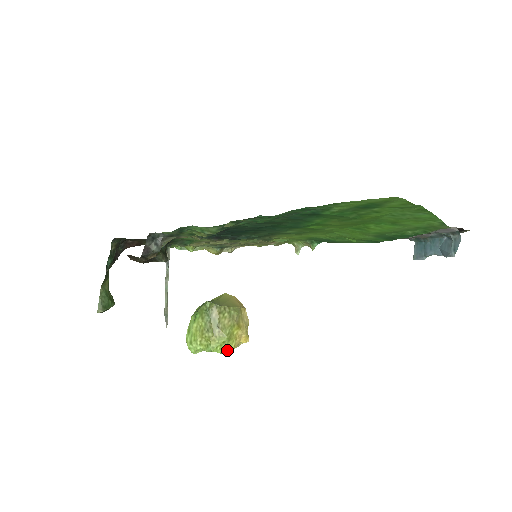
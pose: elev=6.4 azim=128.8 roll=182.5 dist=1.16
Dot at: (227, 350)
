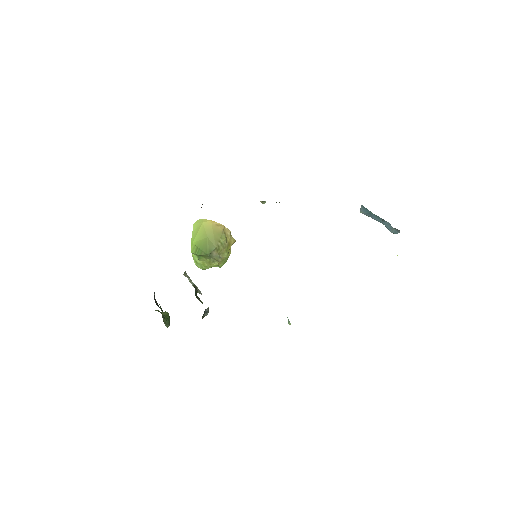
Dot at: occluded
